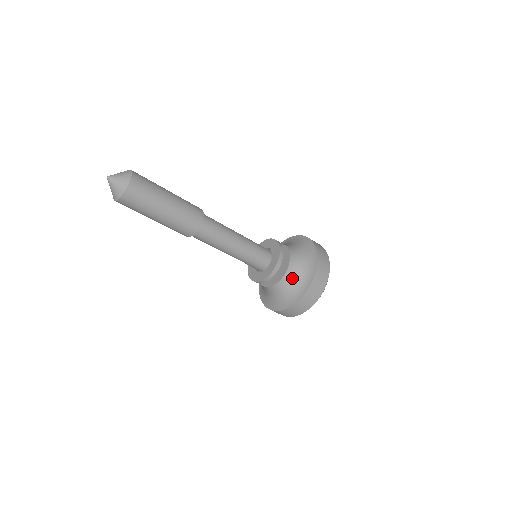
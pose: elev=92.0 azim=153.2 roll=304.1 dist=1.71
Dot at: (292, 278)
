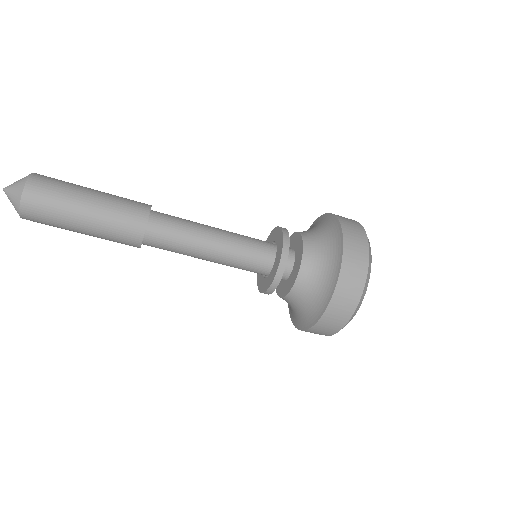
Dot at: (313, 271)
